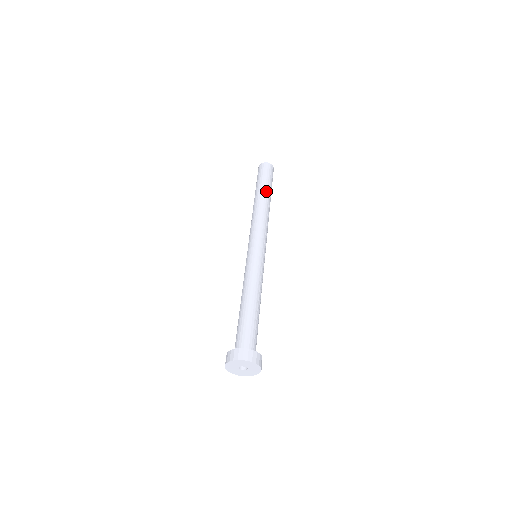
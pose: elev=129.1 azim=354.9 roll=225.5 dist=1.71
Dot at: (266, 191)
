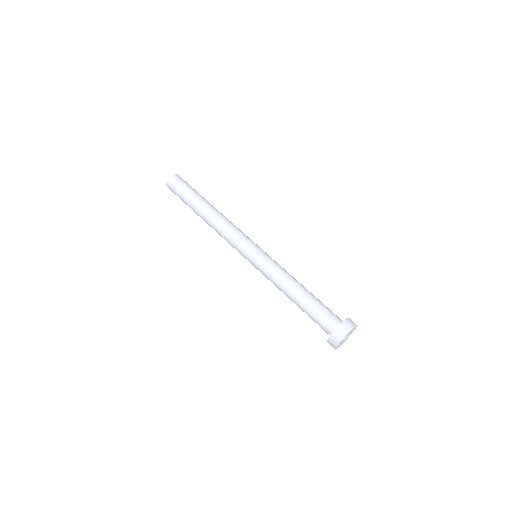
Dot at: (206, 200)
